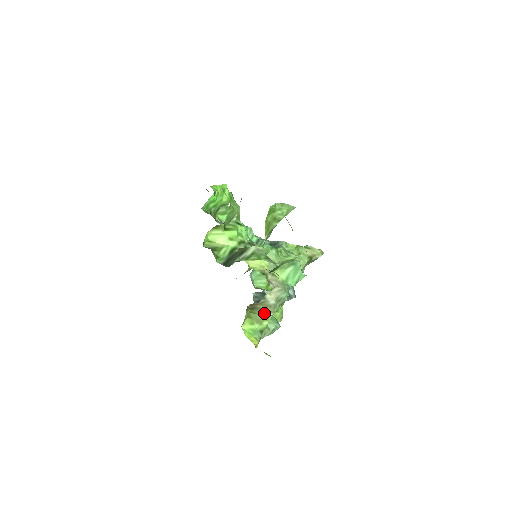
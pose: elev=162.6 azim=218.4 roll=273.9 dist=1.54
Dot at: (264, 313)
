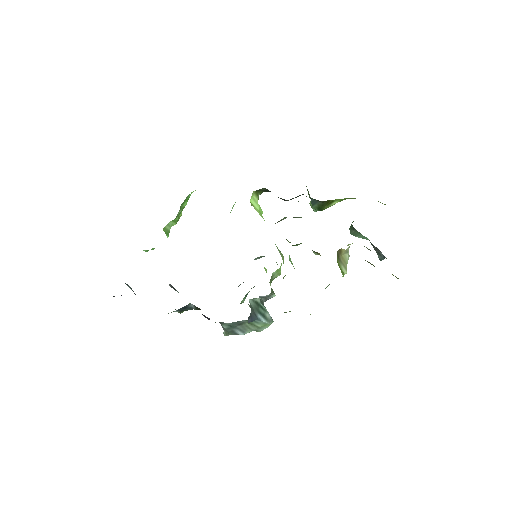
Dot at: (342, 268)
